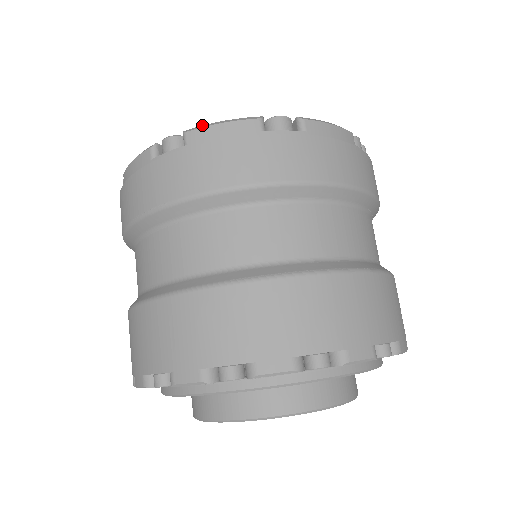
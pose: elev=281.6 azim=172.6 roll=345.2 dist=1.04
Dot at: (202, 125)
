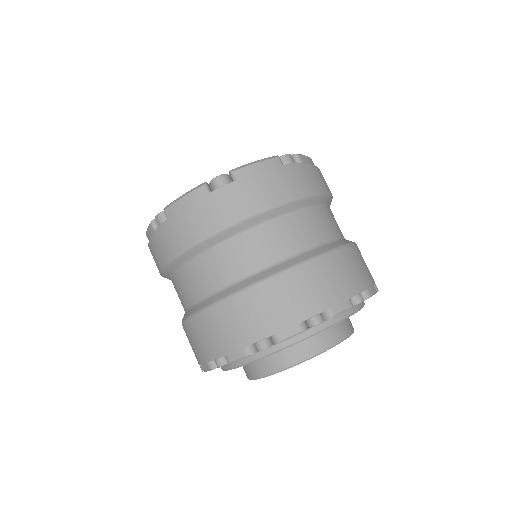
Dot at: (243, 165)
